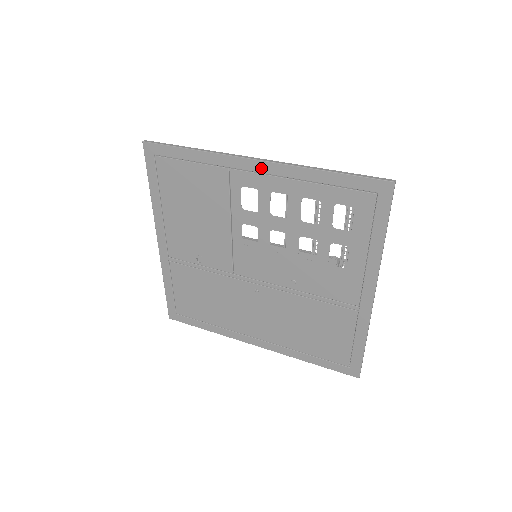
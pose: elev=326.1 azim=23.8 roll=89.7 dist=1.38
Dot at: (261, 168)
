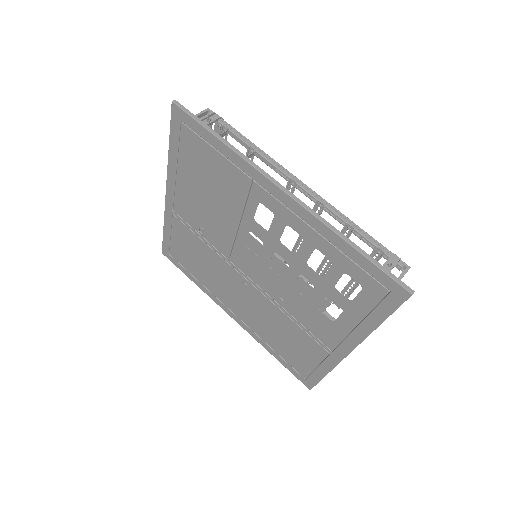
Dot at: (285, 200)
